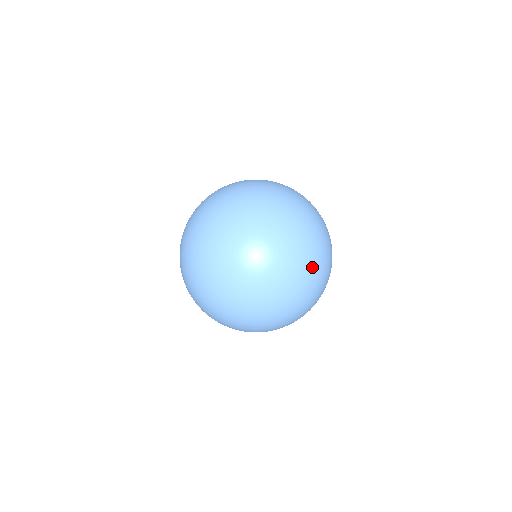
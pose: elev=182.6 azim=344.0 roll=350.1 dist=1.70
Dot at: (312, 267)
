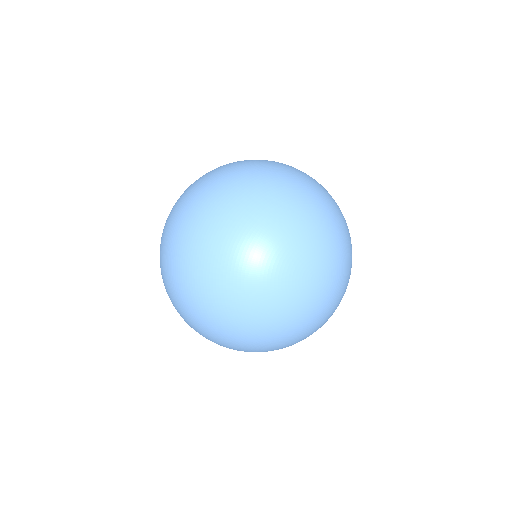
Dot at: occluded
